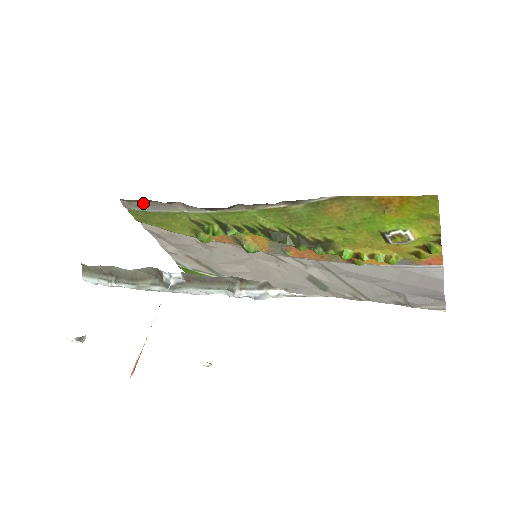
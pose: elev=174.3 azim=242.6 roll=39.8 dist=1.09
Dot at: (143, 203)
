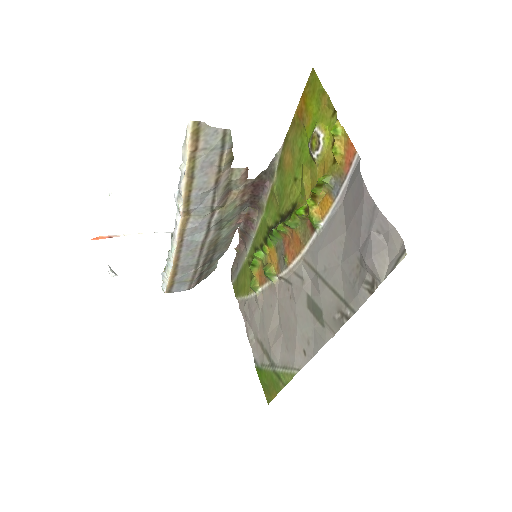
Dot at: (237, 268)
